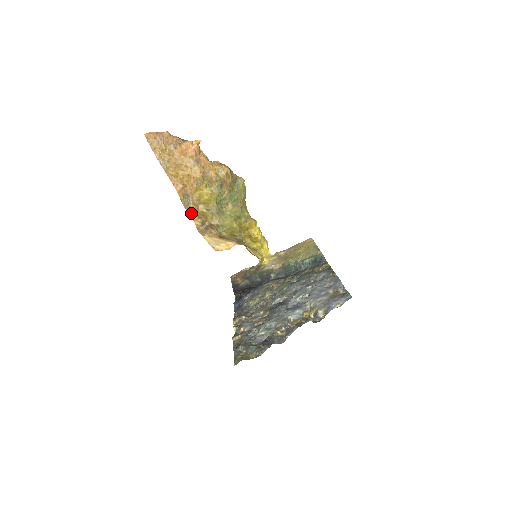
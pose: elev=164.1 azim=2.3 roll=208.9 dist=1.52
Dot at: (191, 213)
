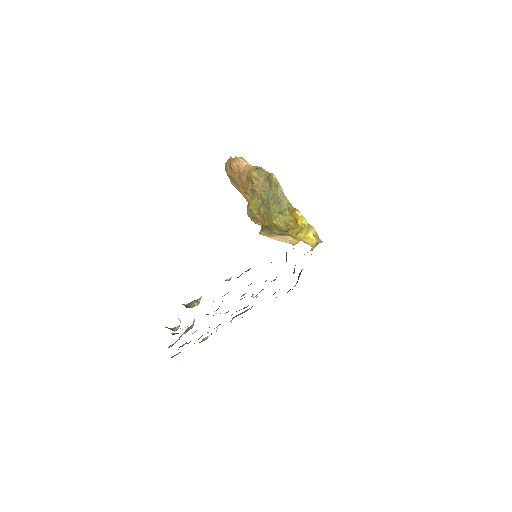
Dot at: (253, 220)
